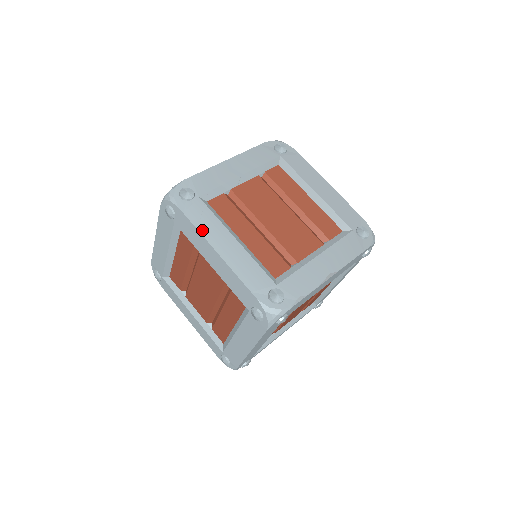
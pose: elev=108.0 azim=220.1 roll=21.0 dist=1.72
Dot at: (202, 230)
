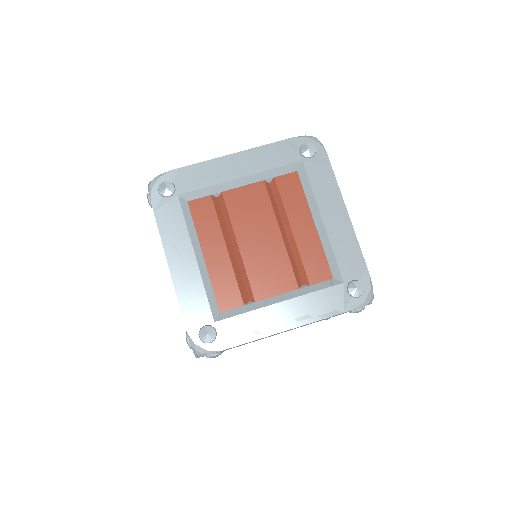
Dot at: (164, 236)
